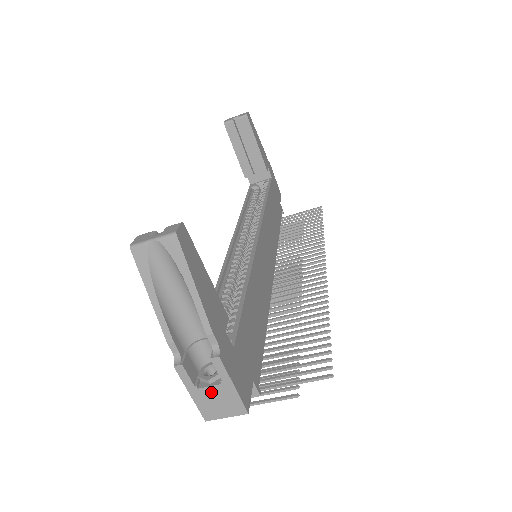
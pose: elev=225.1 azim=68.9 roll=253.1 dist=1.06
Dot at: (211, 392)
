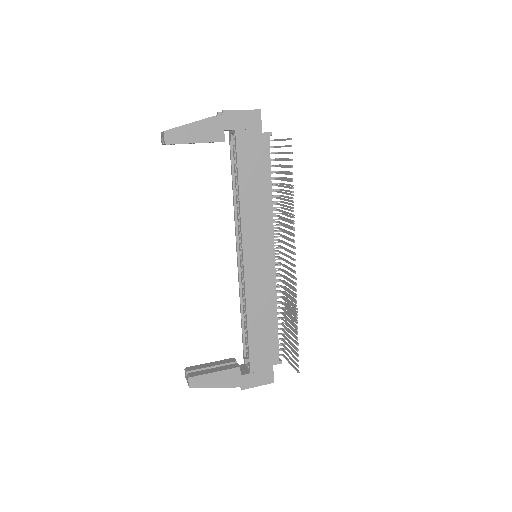
Dot at: occluded
